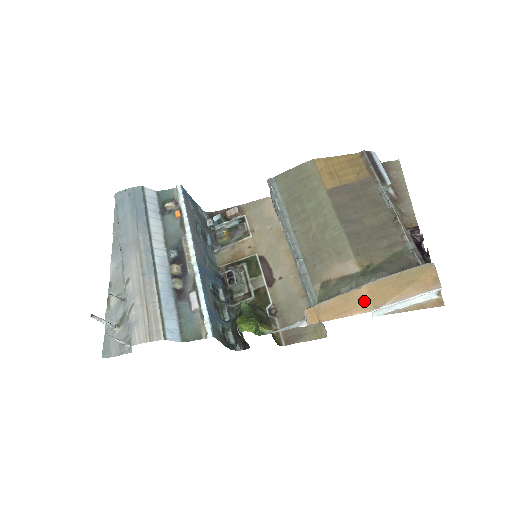
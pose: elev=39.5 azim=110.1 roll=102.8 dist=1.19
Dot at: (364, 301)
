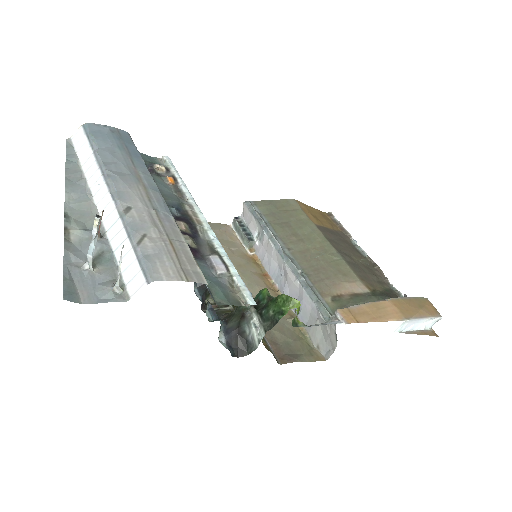
Dot at: (394, 311)
